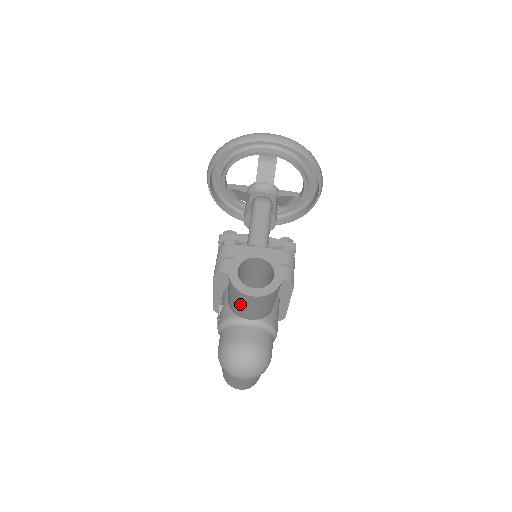
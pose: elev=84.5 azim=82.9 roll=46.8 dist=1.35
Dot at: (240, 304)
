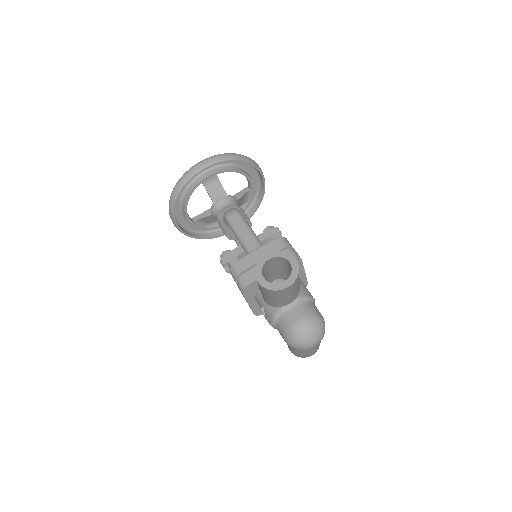
Dot at: (280, 298)
